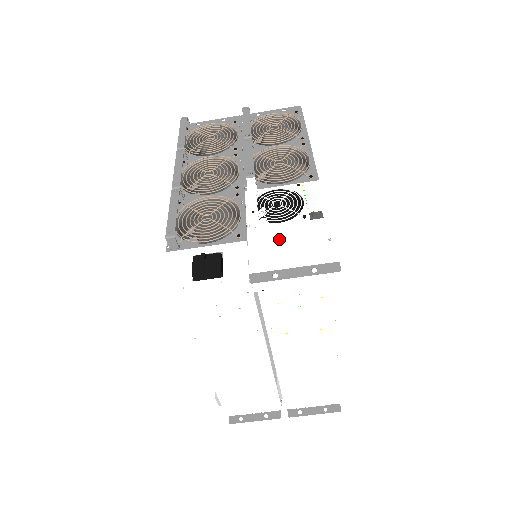
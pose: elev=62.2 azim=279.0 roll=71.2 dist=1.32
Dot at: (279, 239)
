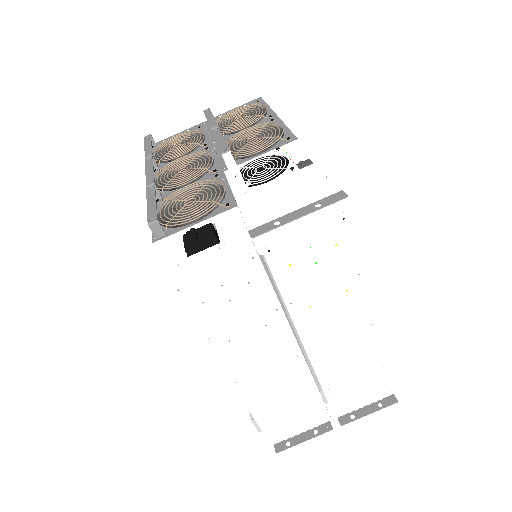
Dot at: (271, 194)
